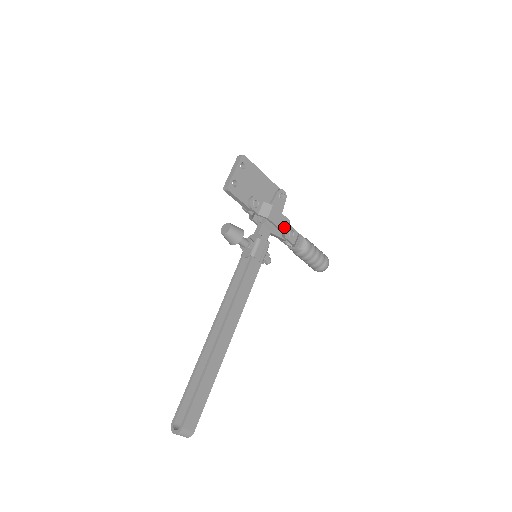
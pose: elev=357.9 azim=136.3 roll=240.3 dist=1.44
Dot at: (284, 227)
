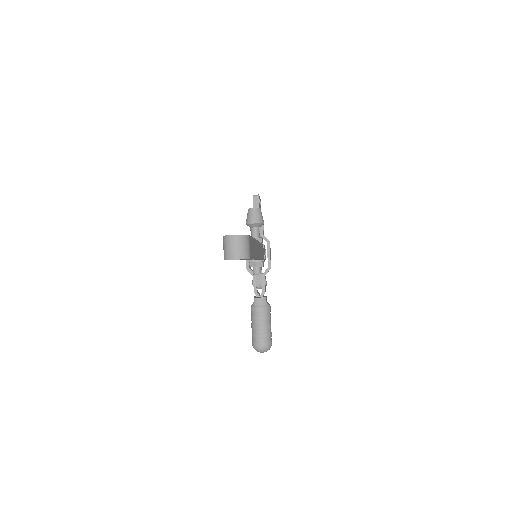
Dot at: occluded
